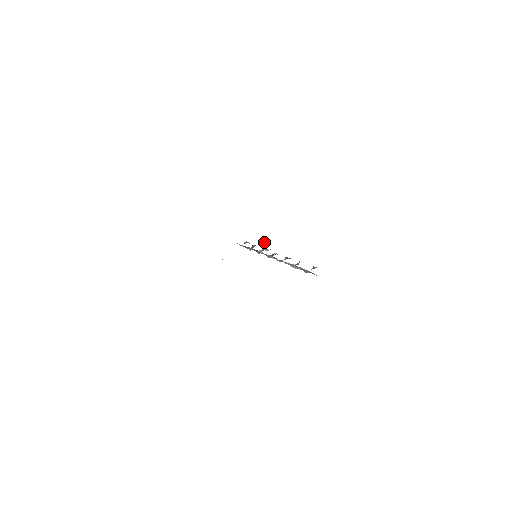
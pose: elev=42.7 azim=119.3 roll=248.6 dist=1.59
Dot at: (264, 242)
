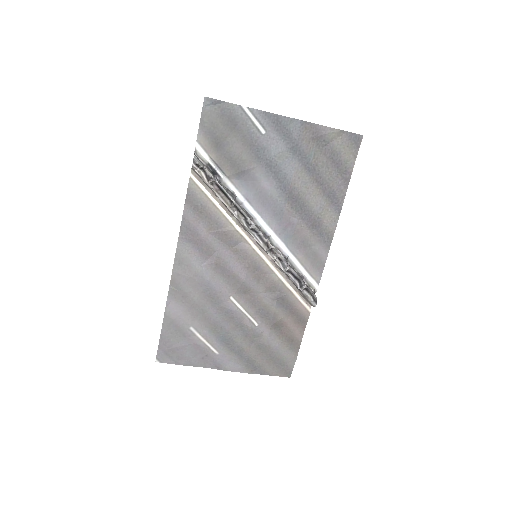
Dot at: (287, 257)
